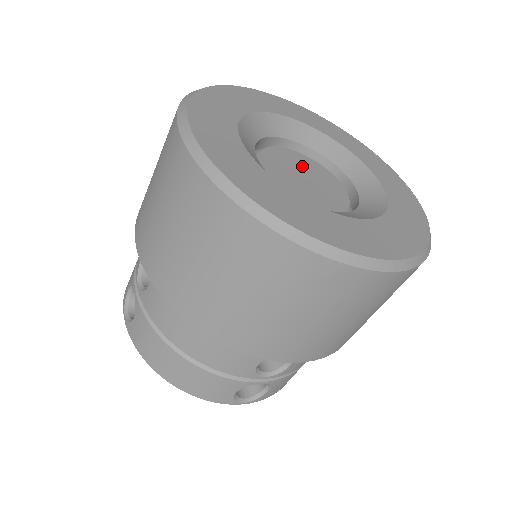
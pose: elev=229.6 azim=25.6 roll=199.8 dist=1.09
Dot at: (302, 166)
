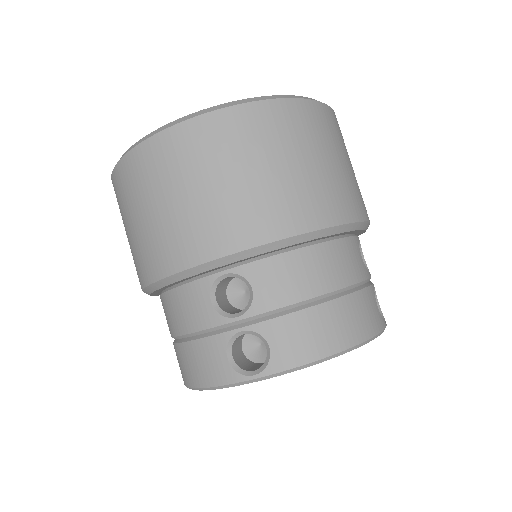
Dot at: occluded
